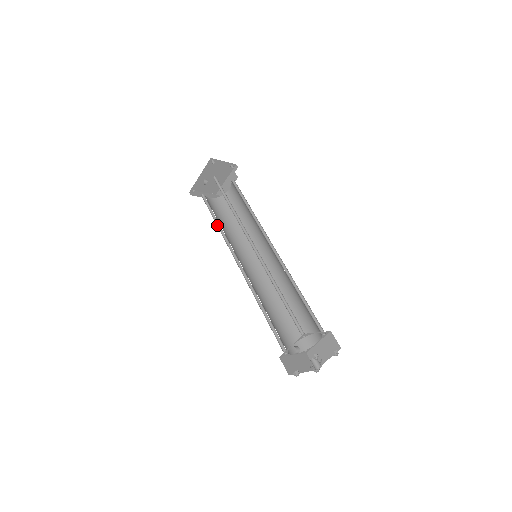
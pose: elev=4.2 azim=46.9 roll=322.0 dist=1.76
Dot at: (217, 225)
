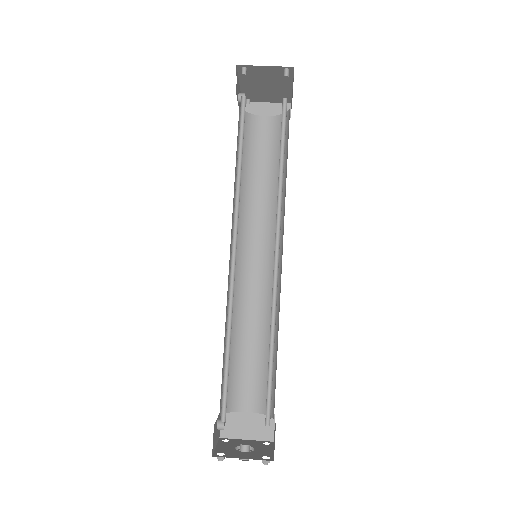
Dot at: (242, 178)
